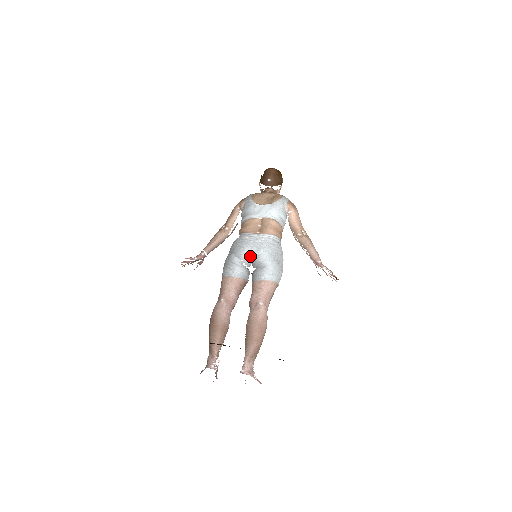
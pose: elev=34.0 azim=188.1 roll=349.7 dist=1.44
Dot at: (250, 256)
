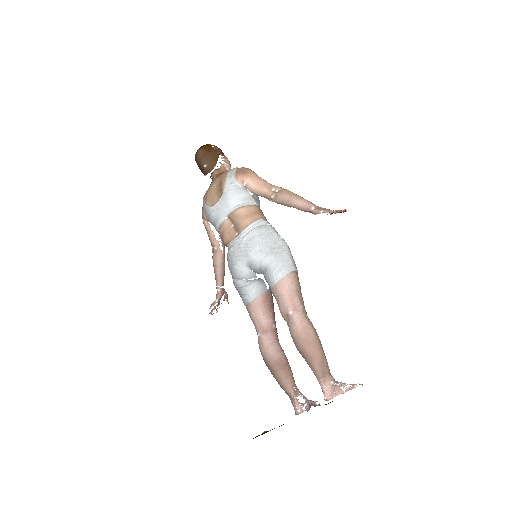
Dot at: (247, 269)
